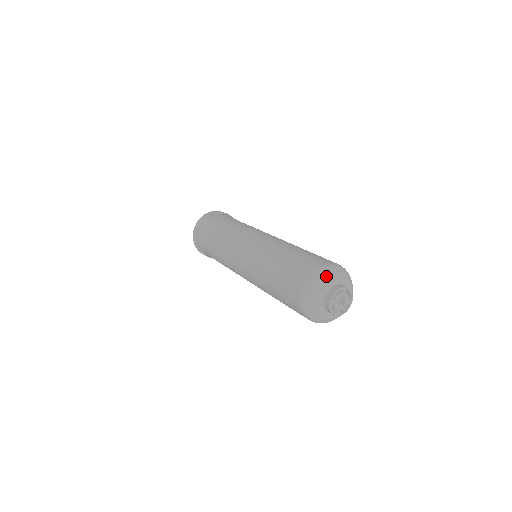
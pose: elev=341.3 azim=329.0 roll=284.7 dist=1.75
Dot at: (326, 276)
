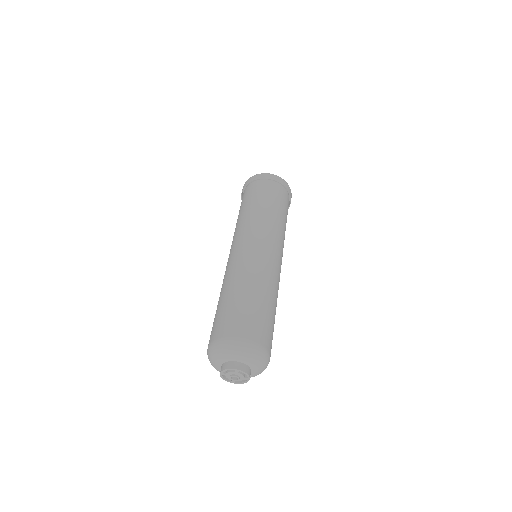
Dot at: (224, 351)
